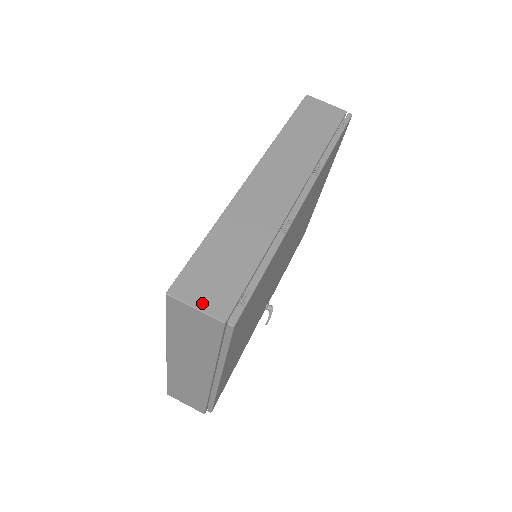
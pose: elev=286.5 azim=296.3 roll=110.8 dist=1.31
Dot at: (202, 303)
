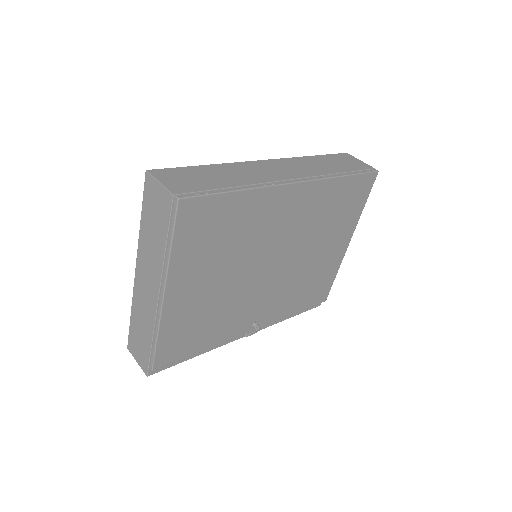
Dot at: (167, 182)
